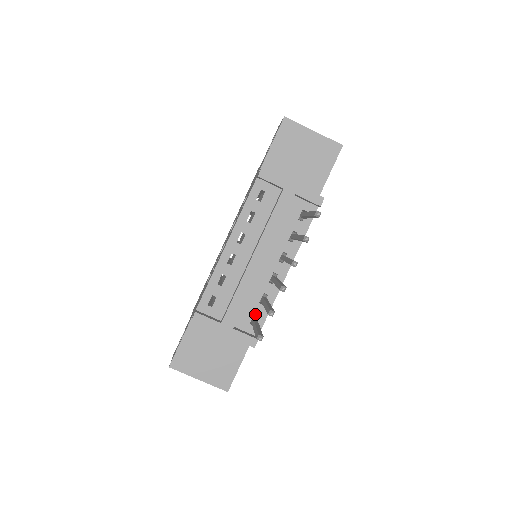
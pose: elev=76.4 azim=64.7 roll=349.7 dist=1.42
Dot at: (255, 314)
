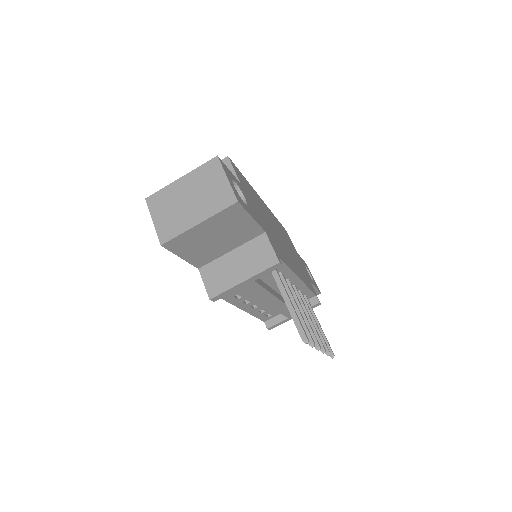
Dot at: occluded
